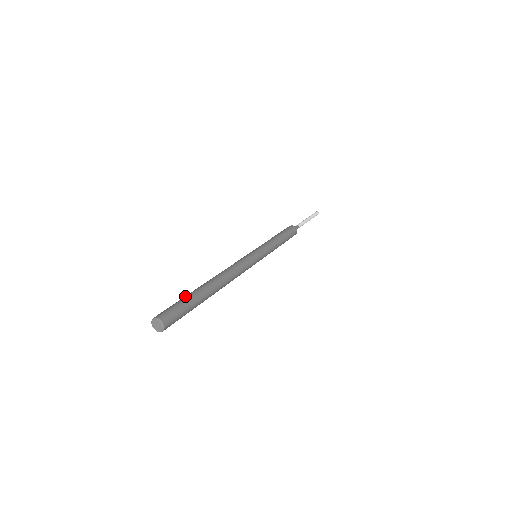
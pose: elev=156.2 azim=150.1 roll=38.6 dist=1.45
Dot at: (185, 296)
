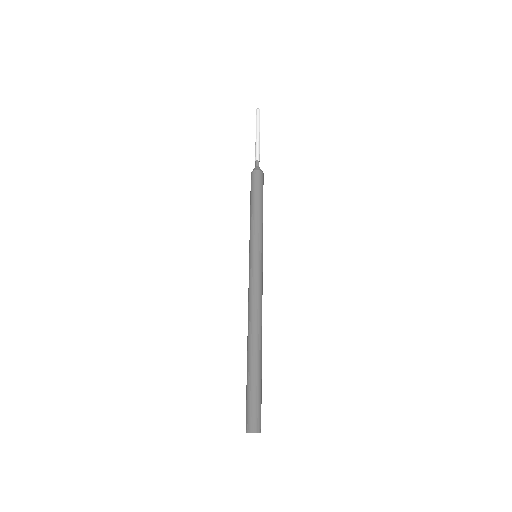
Dot at: (247, 382)
